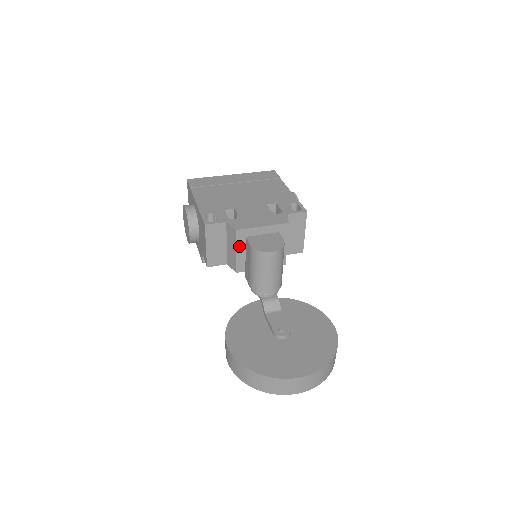
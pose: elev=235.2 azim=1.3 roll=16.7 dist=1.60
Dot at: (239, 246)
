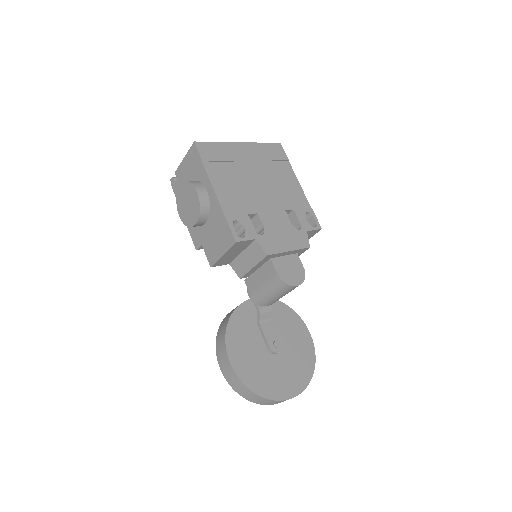
Dot at: (259, 264)
